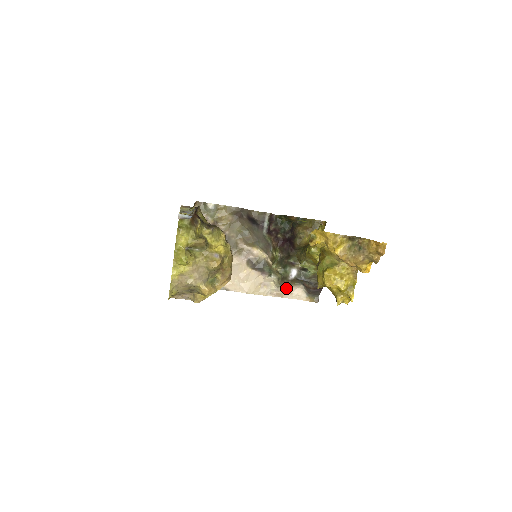
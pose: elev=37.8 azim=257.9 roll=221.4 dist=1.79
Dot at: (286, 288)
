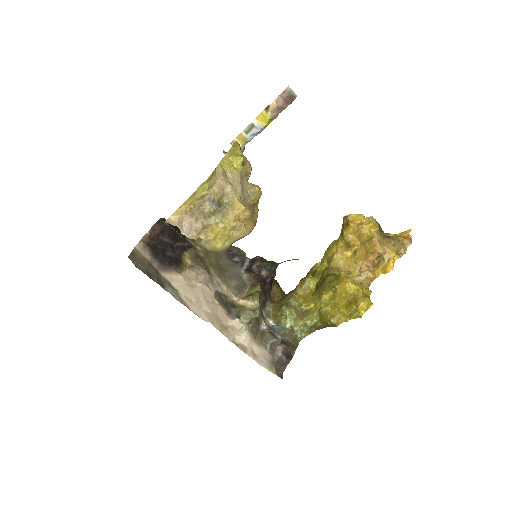
Dot at: (251, 343)
